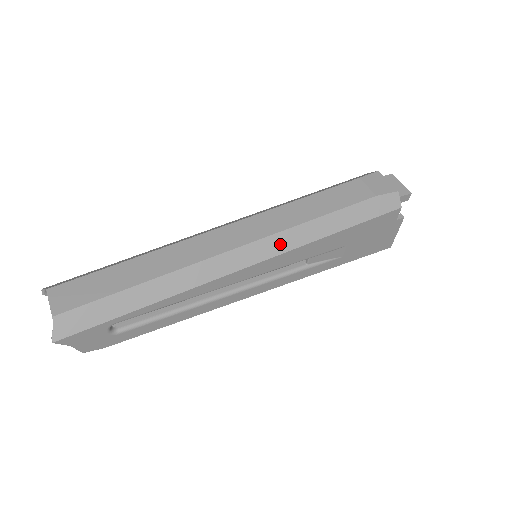
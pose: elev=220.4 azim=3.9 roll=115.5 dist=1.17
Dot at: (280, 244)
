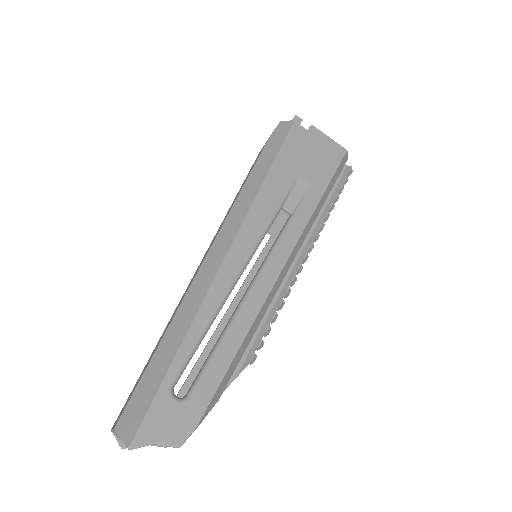
Dot at: (237, 216)
